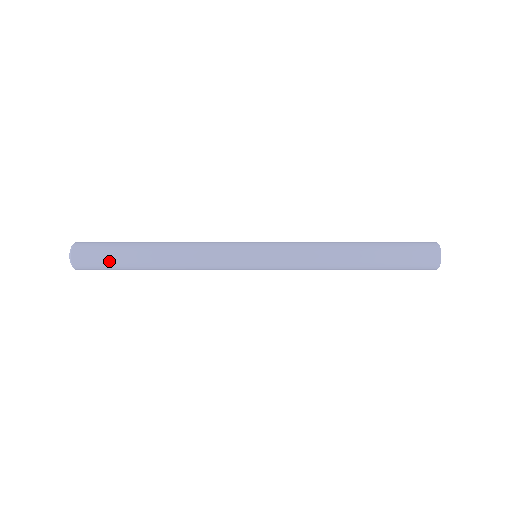
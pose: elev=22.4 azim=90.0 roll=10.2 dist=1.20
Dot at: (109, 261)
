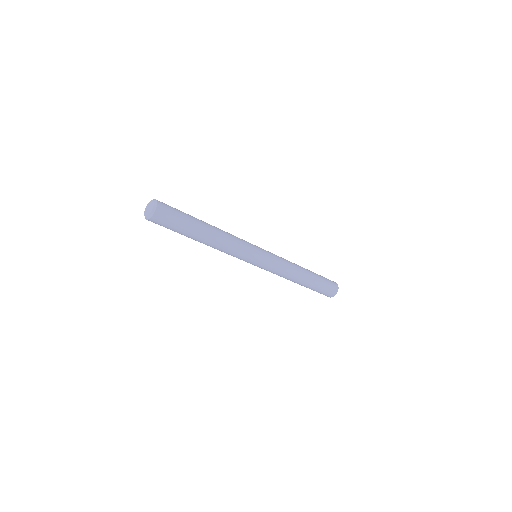
Dot at: (181, 219)
